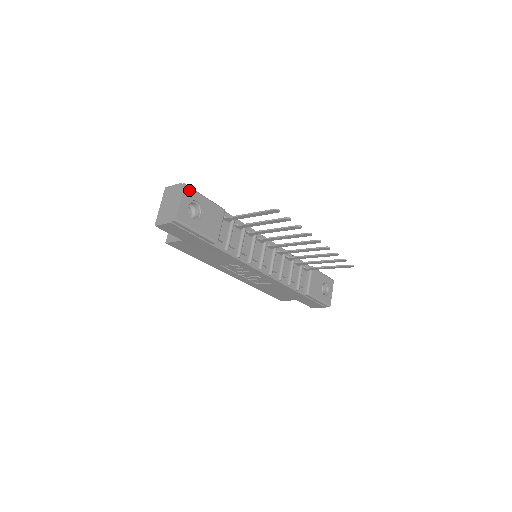
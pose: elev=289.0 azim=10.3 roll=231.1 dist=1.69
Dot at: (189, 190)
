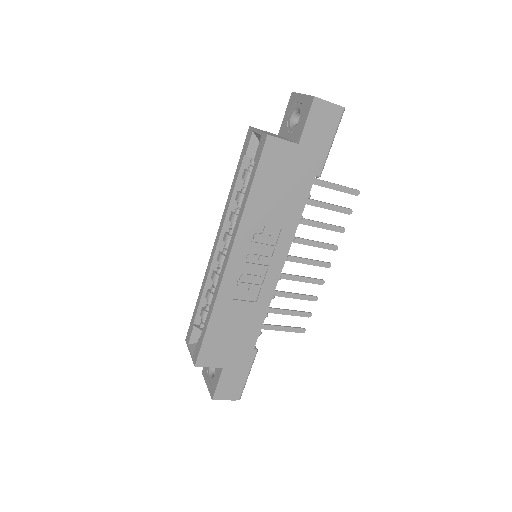
Dot at: occluded
